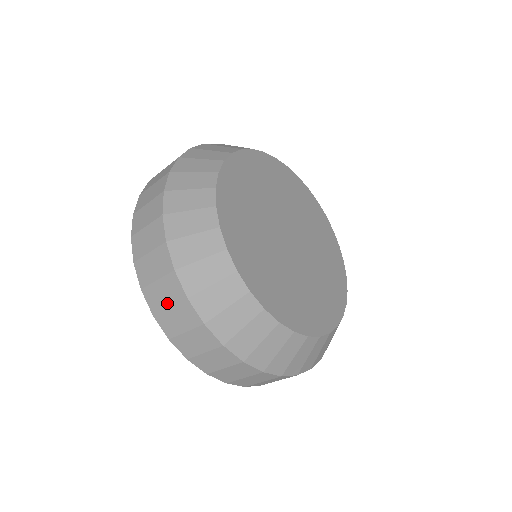
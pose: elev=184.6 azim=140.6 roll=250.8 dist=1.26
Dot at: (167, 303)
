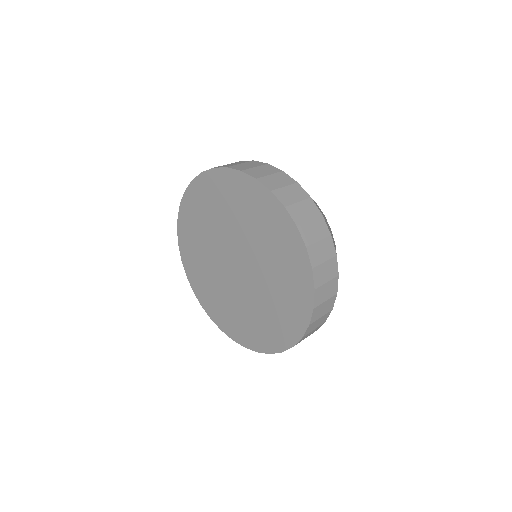
Dot at: (282, 184)
